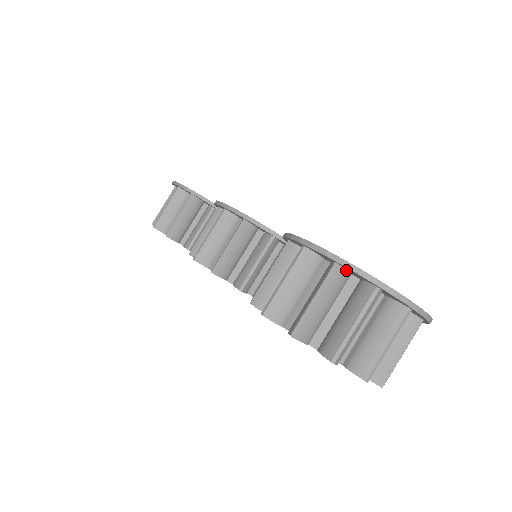
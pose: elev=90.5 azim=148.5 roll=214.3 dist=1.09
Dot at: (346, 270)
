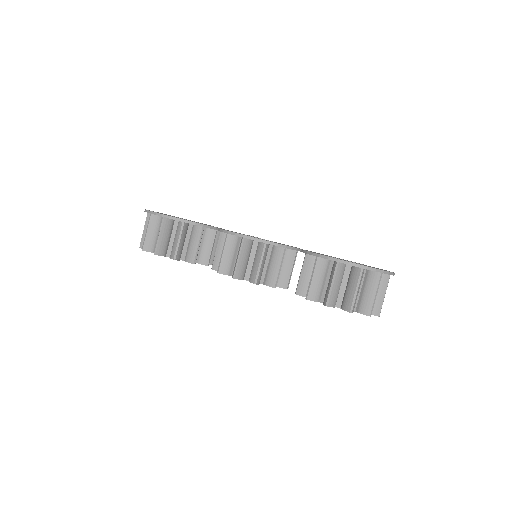
Dot at: (364, 269)
